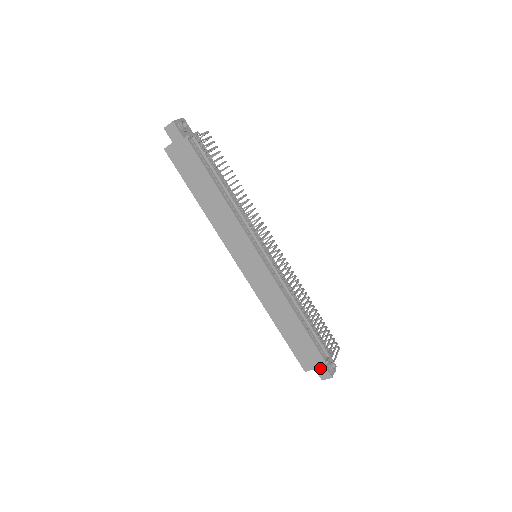
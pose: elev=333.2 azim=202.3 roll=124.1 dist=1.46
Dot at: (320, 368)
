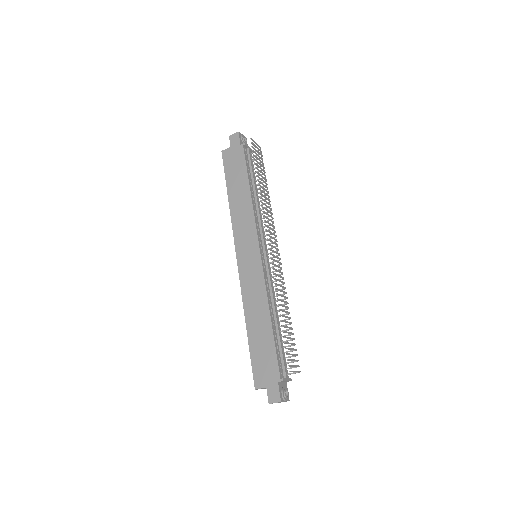
Dot at: (272, 387)
